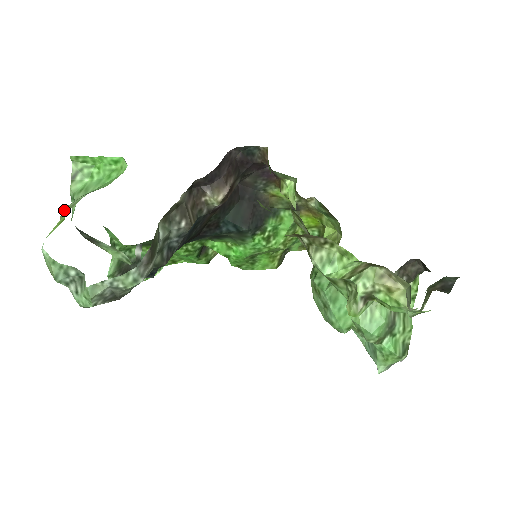
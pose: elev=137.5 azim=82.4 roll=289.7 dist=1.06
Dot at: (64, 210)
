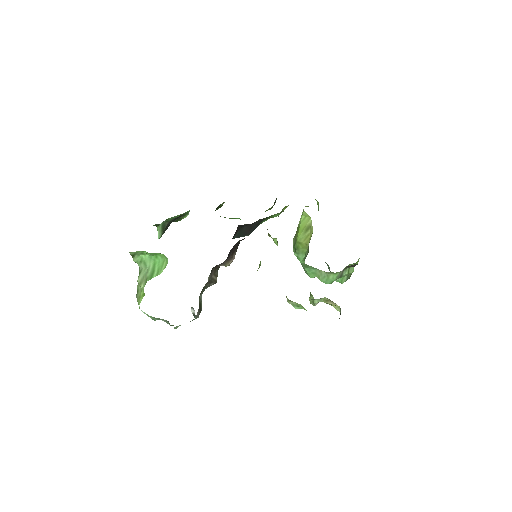
Dot at: (139, 282)
